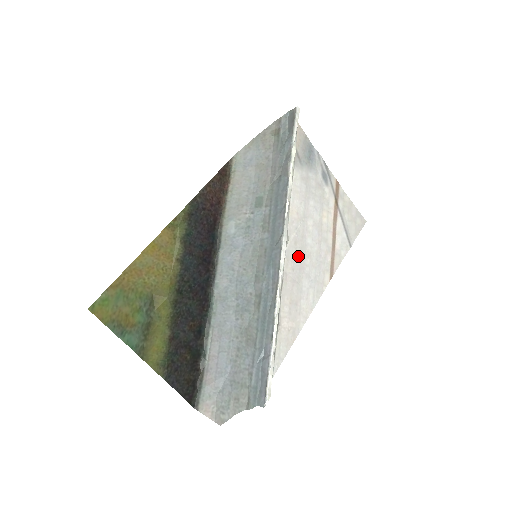
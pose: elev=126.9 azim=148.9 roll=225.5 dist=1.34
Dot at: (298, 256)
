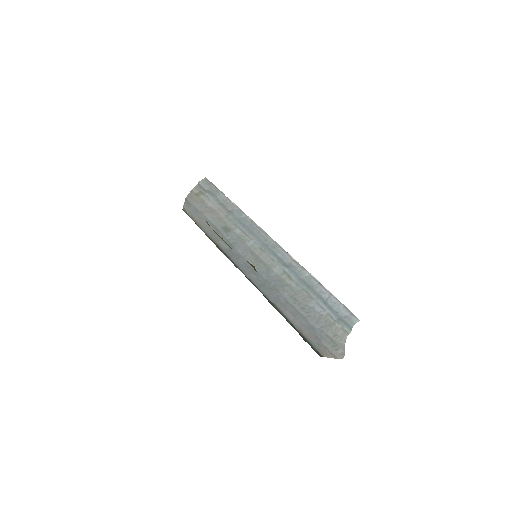
Dot at: occluded
